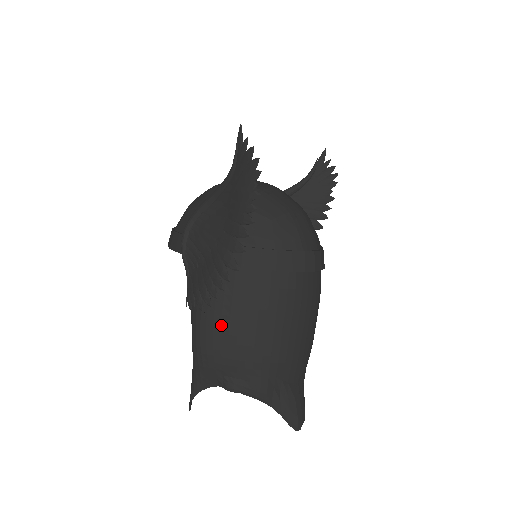
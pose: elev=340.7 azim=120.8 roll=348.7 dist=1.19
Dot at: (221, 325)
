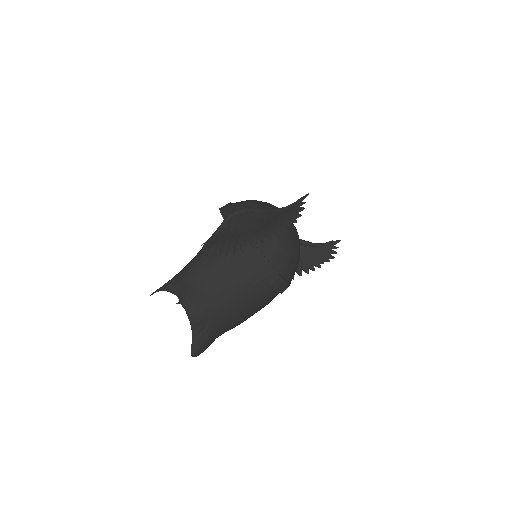
Dot at: (210, 270)
